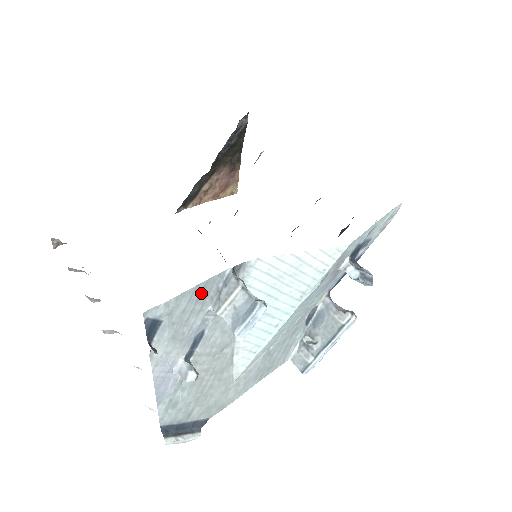
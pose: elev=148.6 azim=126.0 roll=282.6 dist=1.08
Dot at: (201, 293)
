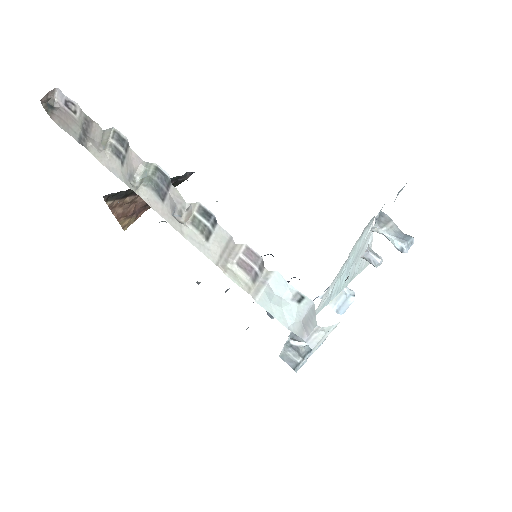
Dot at: occluded
